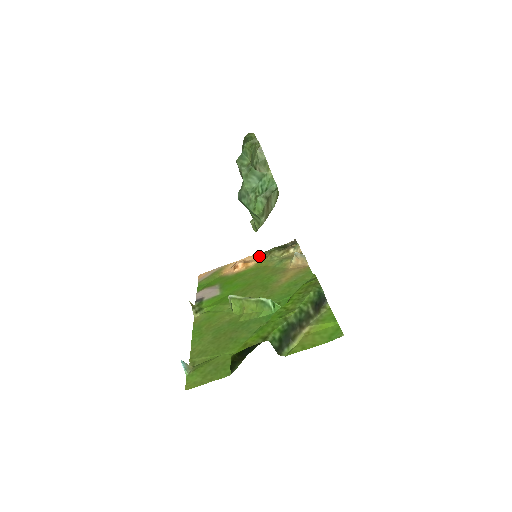
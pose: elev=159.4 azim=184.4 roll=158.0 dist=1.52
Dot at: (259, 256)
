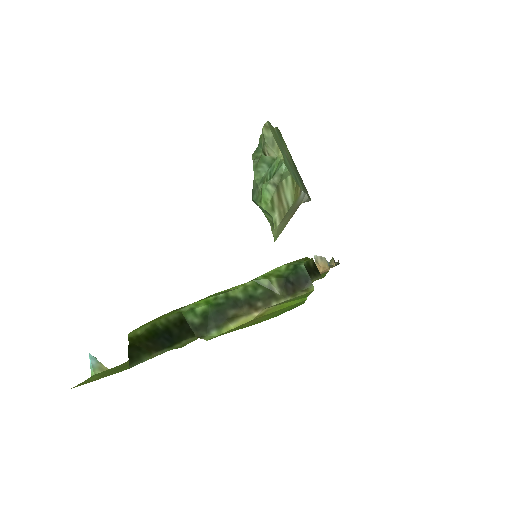
Dot at: occluded
